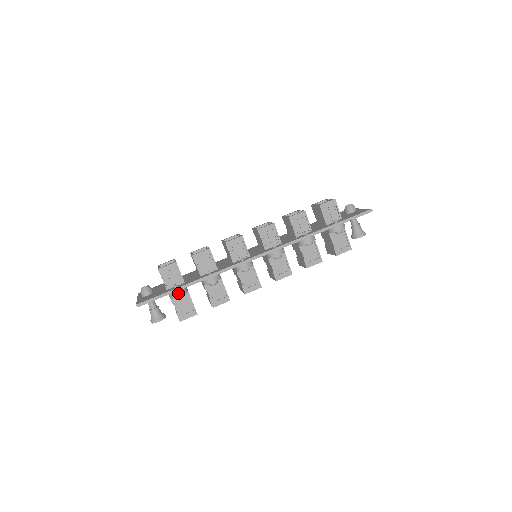
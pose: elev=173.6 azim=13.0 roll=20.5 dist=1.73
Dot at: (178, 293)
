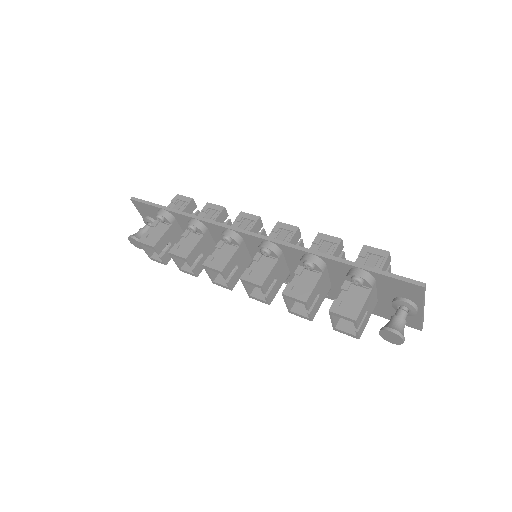
Dot at: (162, 211)
